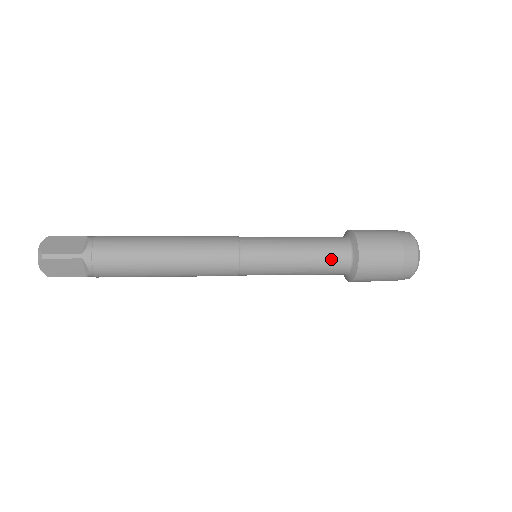
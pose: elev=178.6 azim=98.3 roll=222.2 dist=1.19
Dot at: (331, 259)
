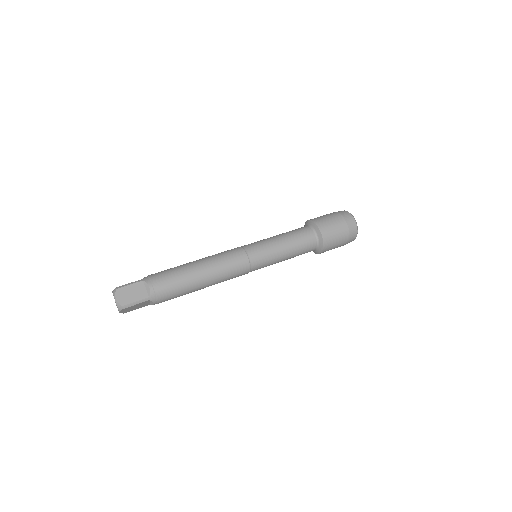
Dot at: (306, 249)
